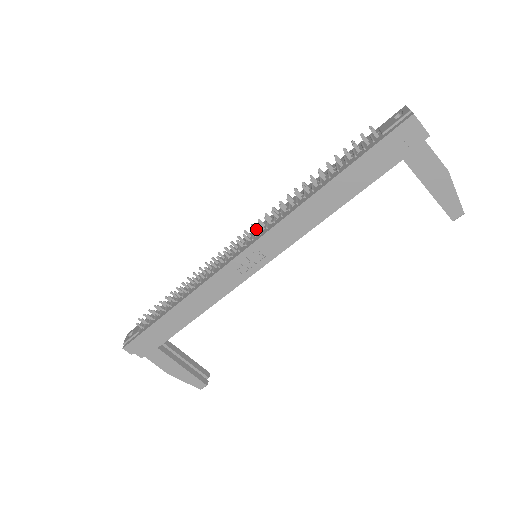
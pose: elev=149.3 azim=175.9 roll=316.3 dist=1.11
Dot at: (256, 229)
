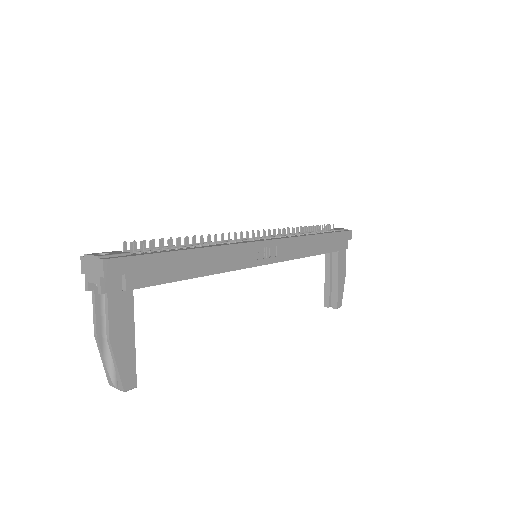
Dot at: occluded
